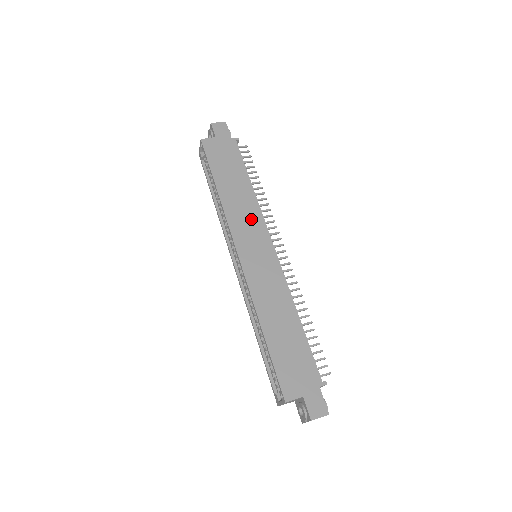
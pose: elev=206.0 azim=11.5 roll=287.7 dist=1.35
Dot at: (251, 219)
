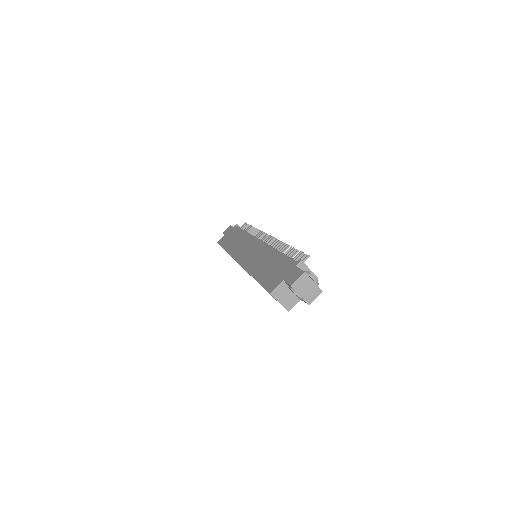
Dot at: (245, 242)
